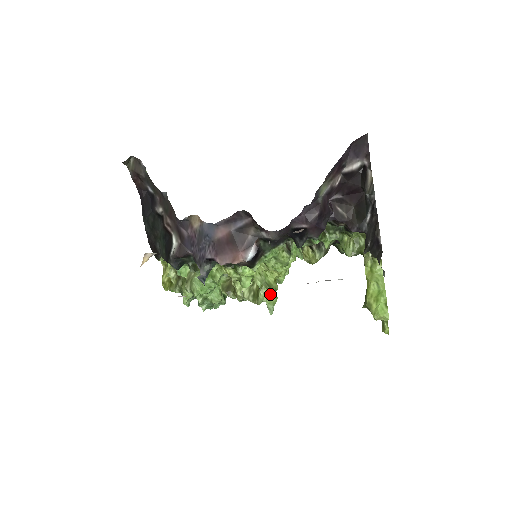
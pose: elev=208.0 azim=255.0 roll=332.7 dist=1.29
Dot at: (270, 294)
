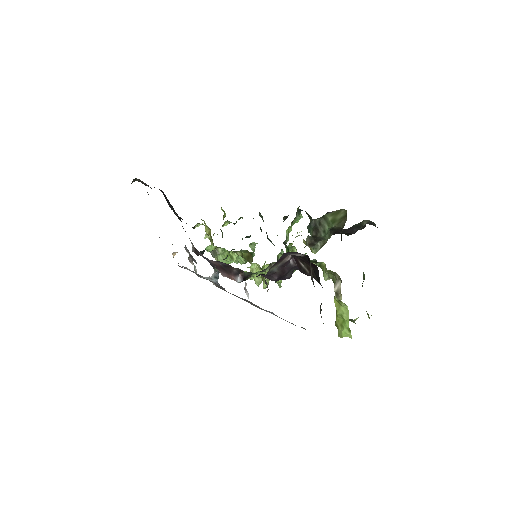
Dot at: occluded
